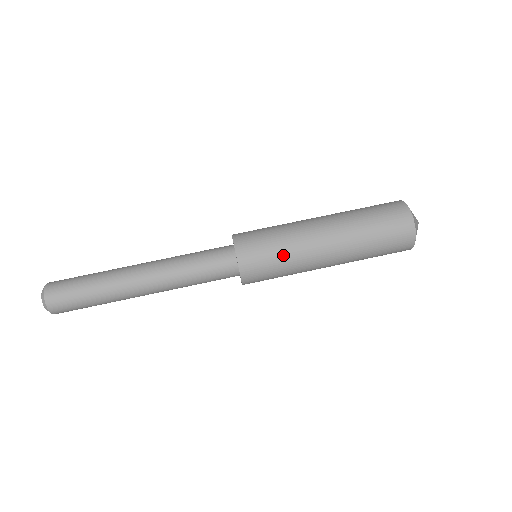
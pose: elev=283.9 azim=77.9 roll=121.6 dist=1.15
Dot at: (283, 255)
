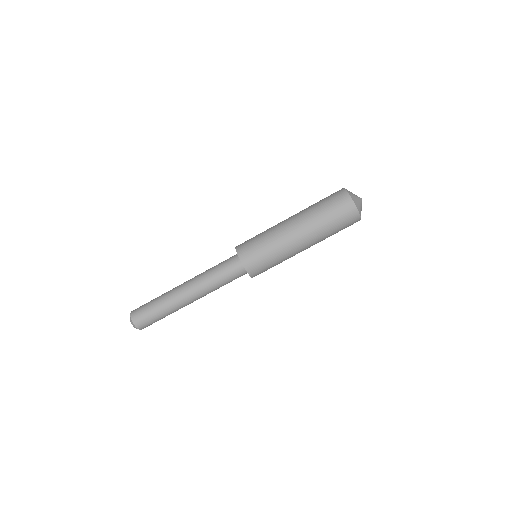
Dot at: occluded
